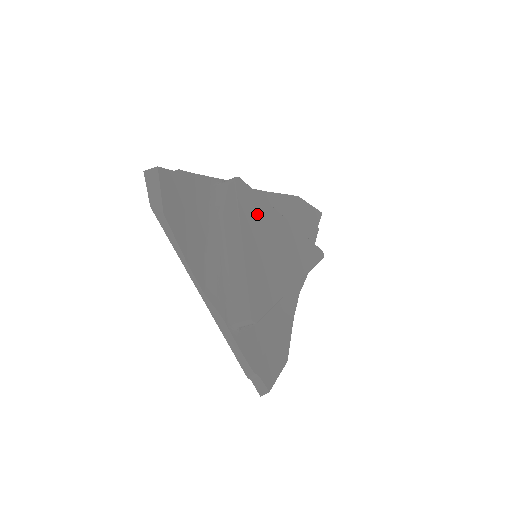
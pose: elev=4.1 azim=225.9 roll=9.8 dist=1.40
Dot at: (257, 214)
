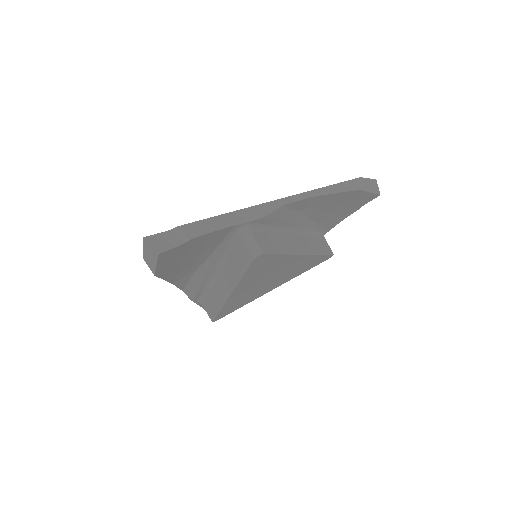
Dot at: (266, 268)
